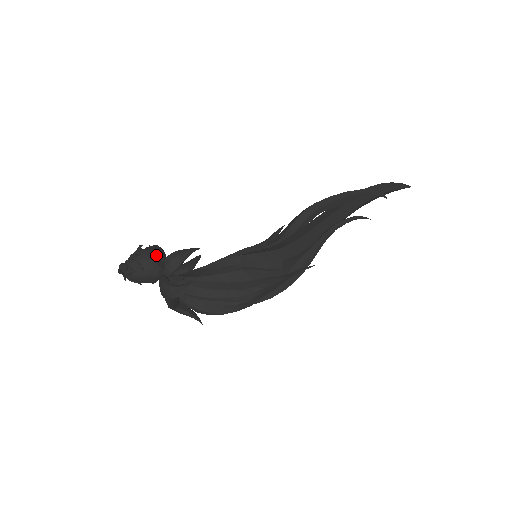
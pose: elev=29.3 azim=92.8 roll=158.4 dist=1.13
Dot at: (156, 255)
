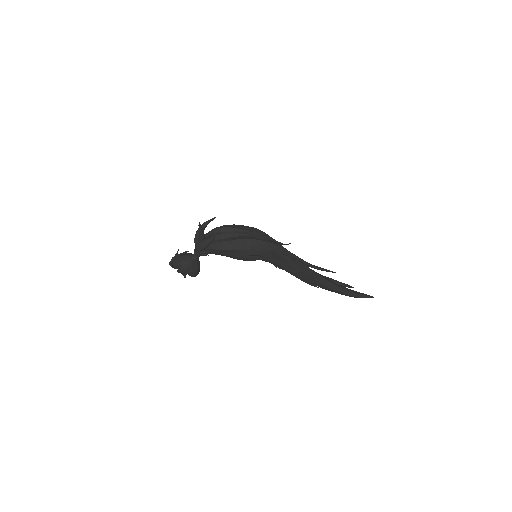
Dot at: occluded
